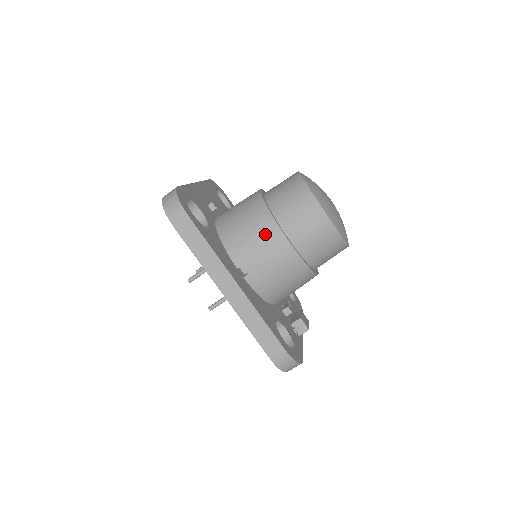
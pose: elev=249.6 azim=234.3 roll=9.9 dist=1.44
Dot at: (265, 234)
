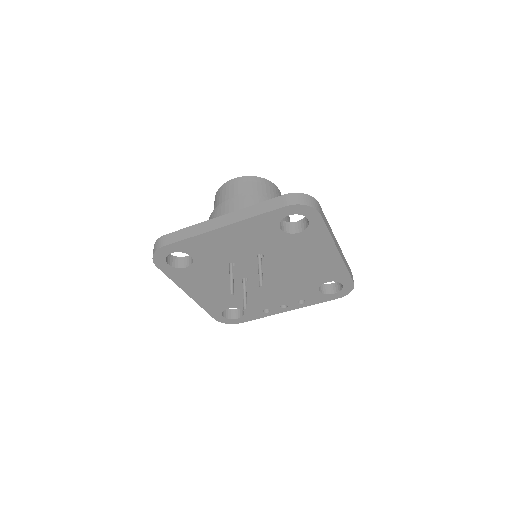
Dot at: (220, 213)
